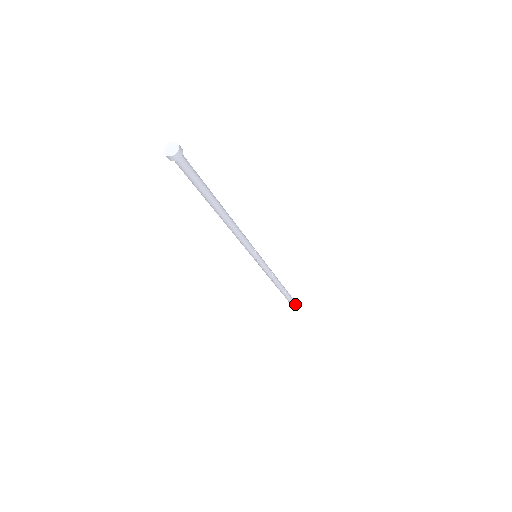
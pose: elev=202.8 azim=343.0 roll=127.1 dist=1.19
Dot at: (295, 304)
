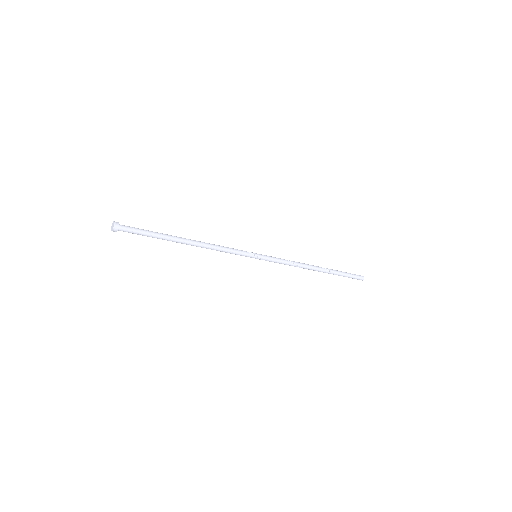
Dot at: (355, 275)
